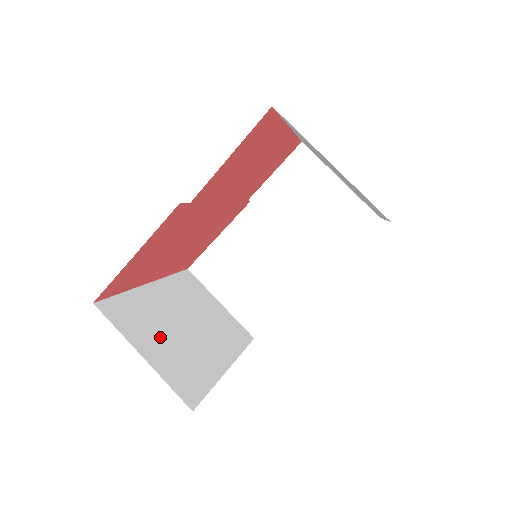
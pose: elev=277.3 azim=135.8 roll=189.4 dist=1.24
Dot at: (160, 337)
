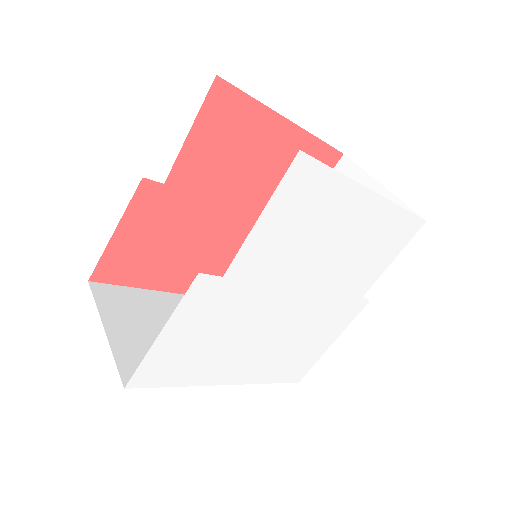
Dot at: (146, 327)
